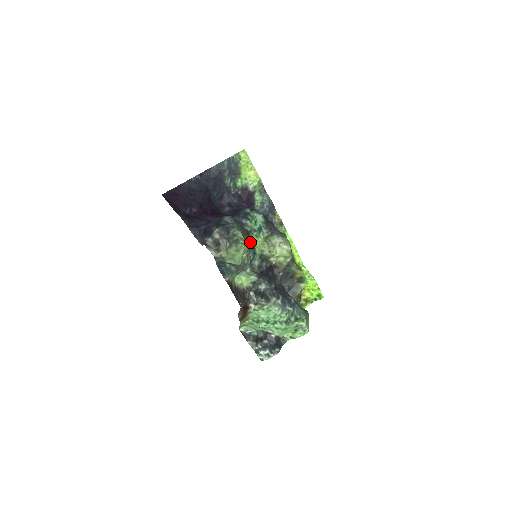
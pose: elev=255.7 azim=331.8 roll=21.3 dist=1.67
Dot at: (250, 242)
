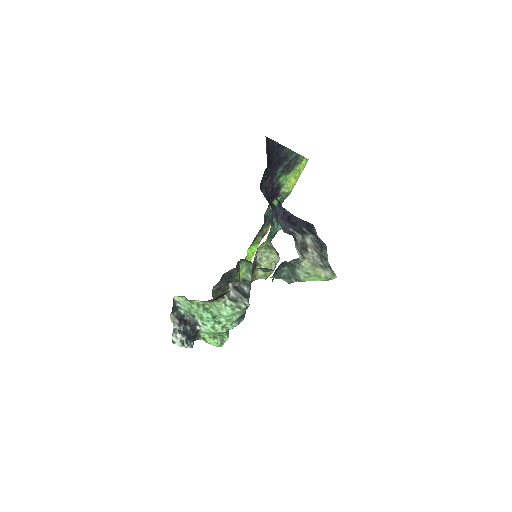
Dot at: occluded
